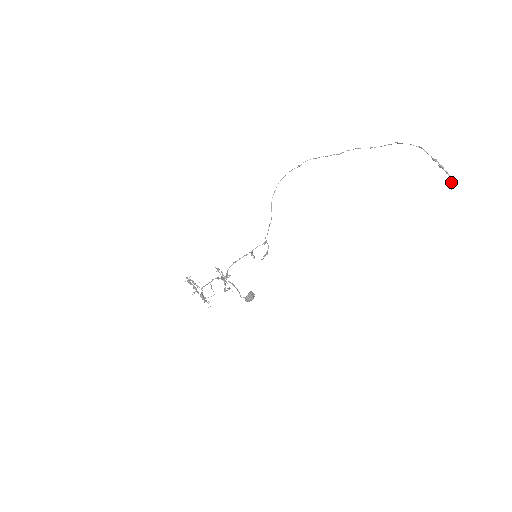
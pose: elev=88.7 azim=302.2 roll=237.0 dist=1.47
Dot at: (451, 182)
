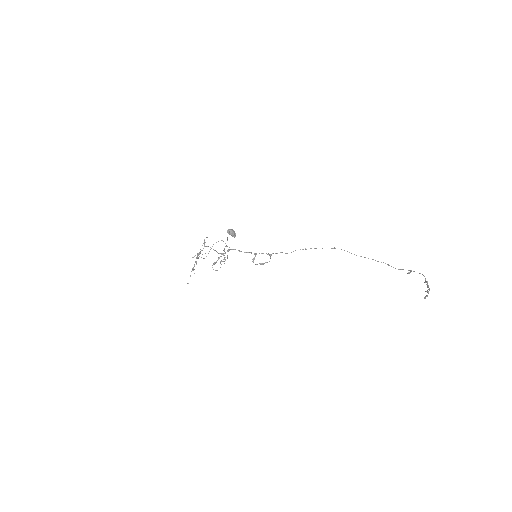
Dot at: (427, 291)
